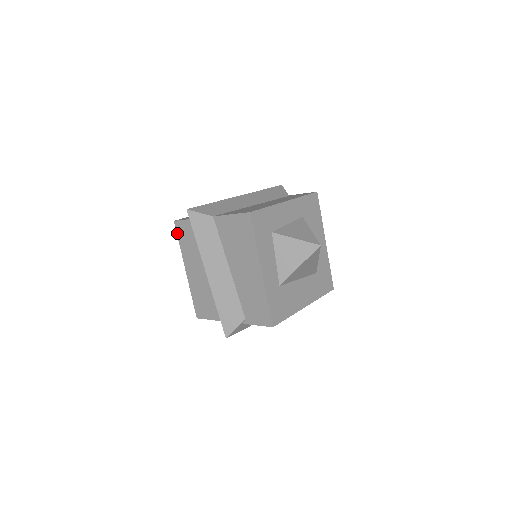
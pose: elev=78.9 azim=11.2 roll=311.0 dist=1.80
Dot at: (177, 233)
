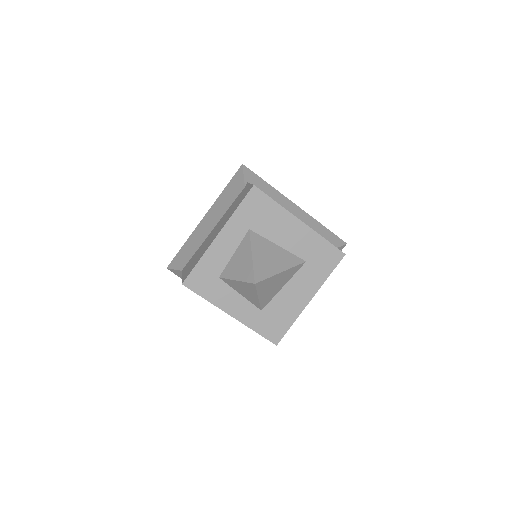
Dot at: occluded
